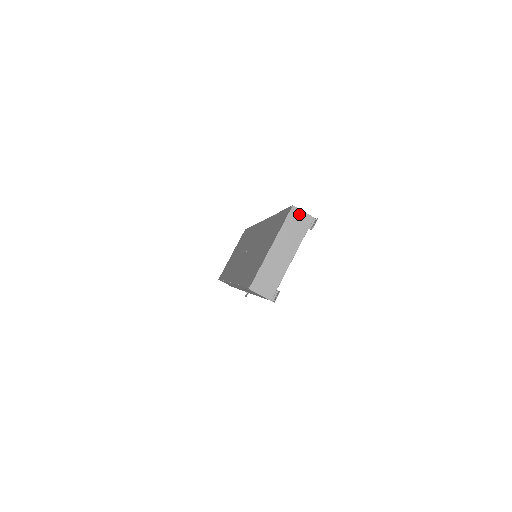
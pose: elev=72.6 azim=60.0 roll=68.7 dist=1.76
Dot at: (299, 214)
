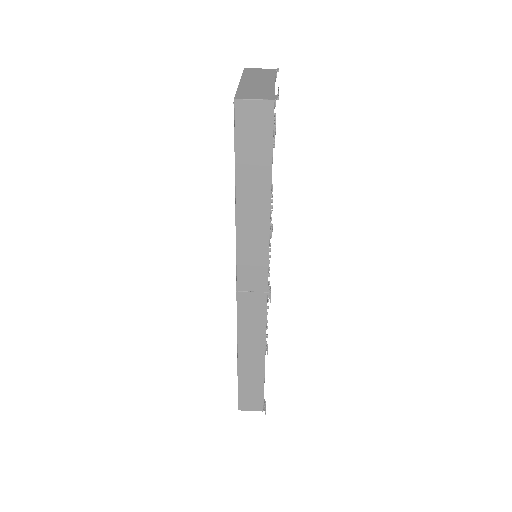
Dot at: (256, 70)
